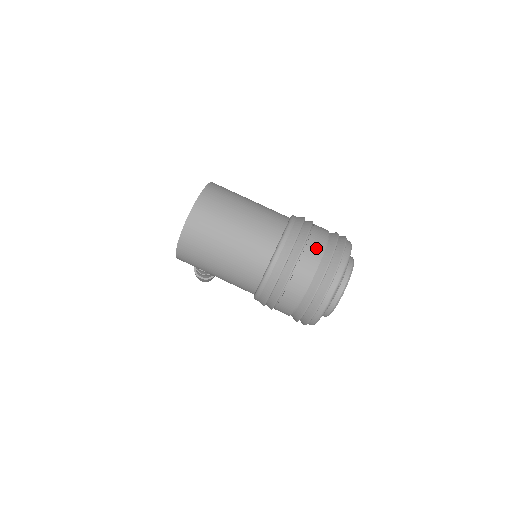
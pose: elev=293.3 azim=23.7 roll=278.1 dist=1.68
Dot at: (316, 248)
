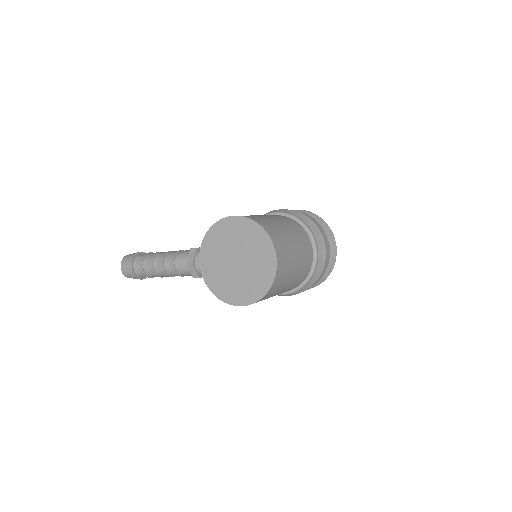
Dot at: (327, 243)
